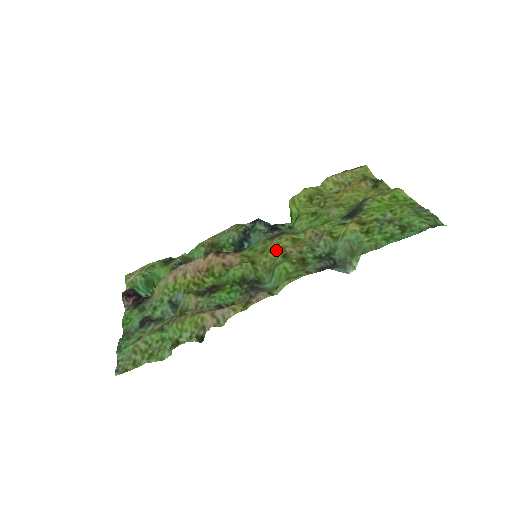
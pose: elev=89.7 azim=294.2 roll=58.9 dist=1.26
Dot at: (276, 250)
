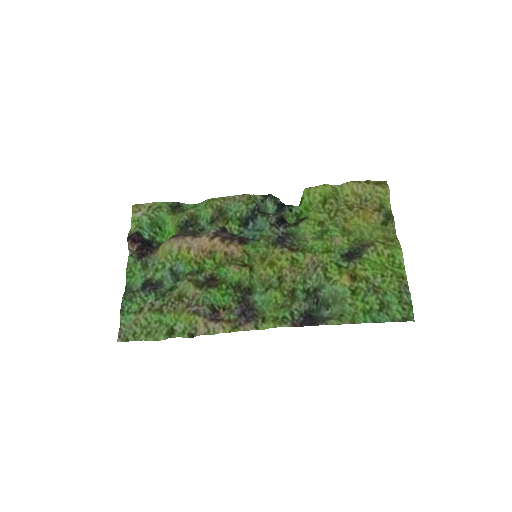
Dot at: (274, 267)
